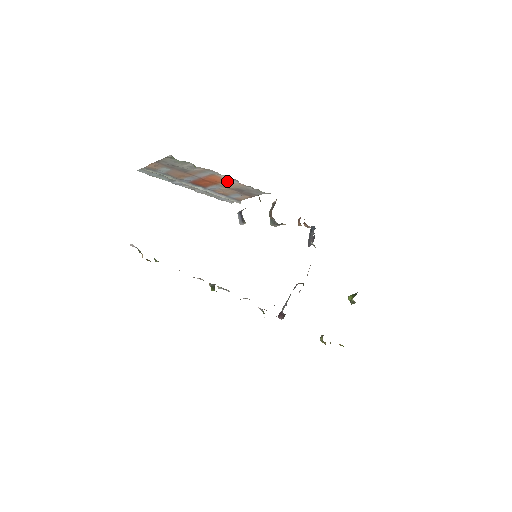
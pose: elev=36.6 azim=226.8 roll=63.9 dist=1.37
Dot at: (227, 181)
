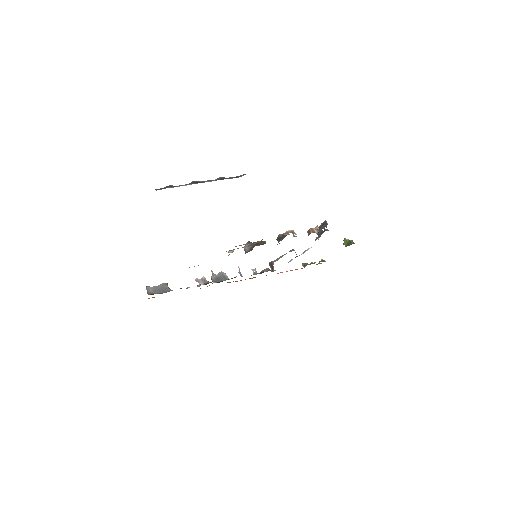
Dot at: occluded
